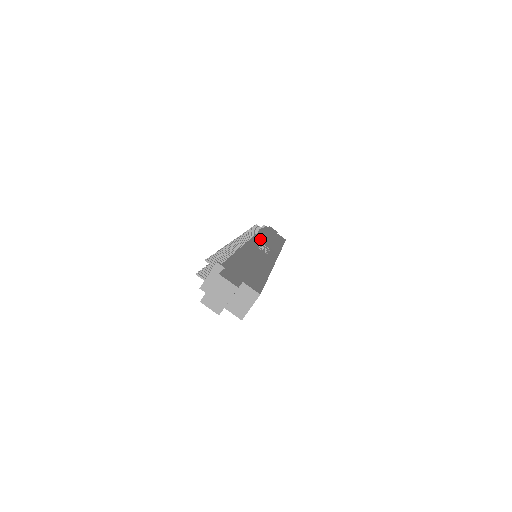
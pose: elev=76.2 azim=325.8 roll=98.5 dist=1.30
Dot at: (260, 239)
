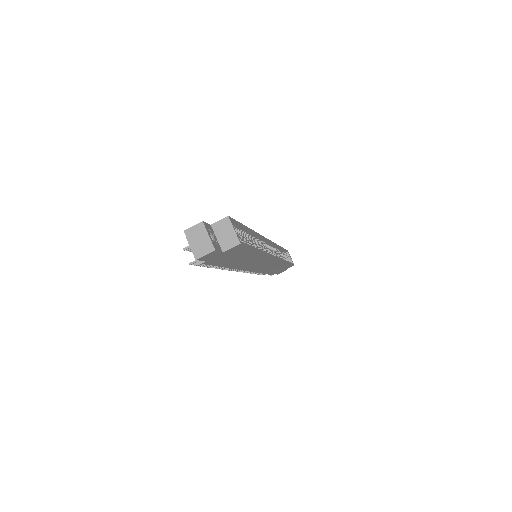
Dot at: occluded
